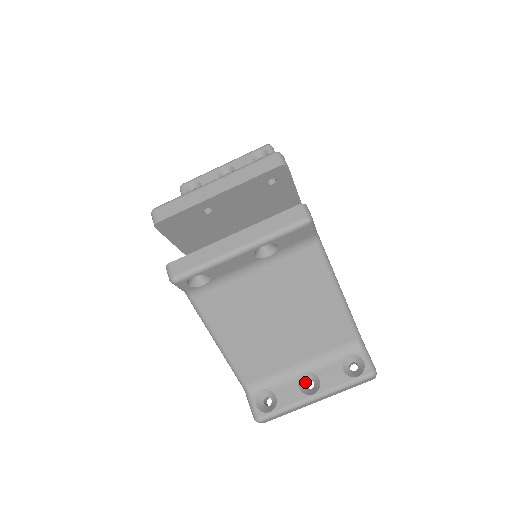
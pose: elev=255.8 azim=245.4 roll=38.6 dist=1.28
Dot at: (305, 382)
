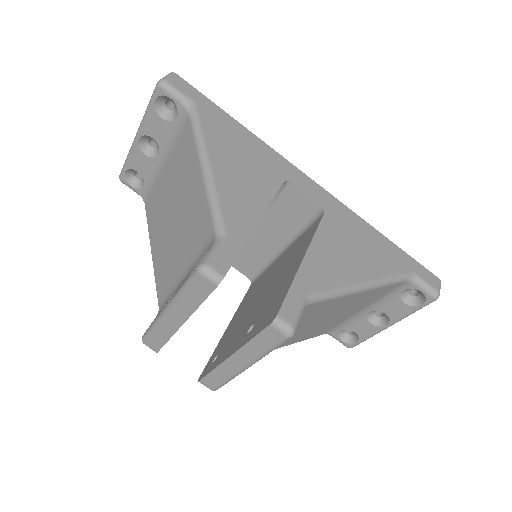
Dot at: (374, 314)
